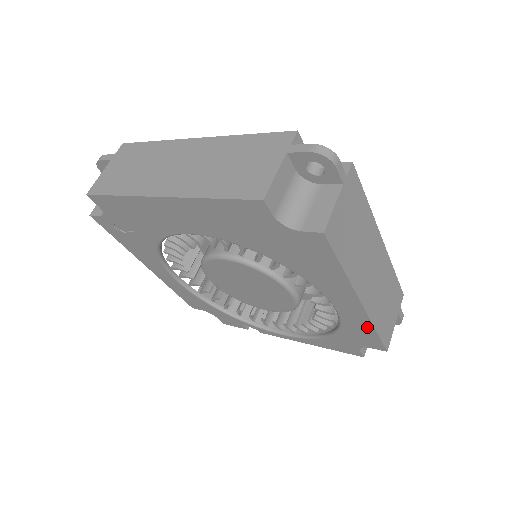
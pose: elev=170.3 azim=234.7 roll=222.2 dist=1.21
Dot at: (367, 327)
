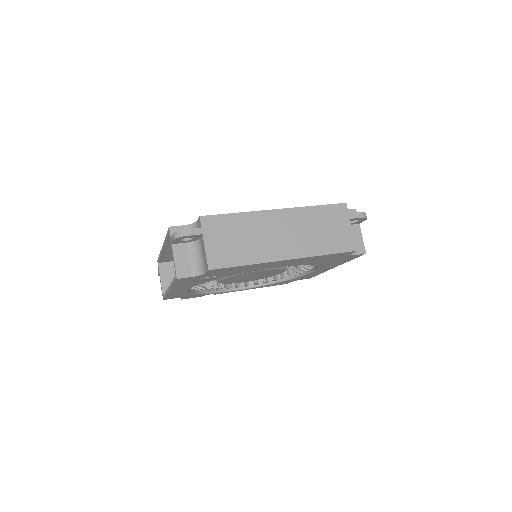
Dot at: occluded
